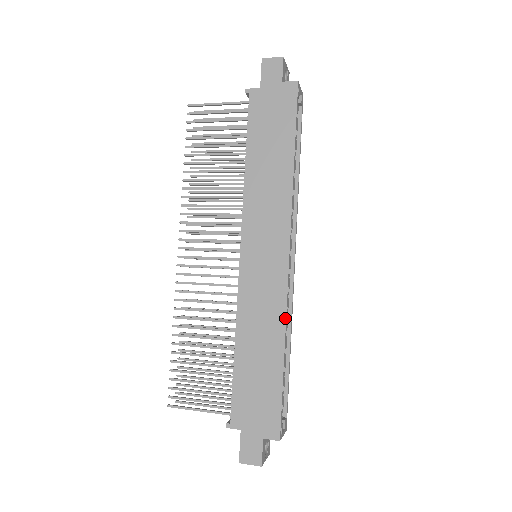
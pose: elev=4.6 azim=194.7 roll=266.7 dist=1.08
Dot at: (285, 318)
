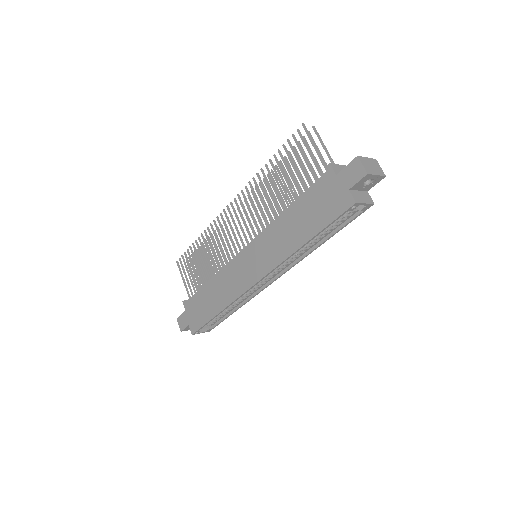
Dot at: (232, 302)
